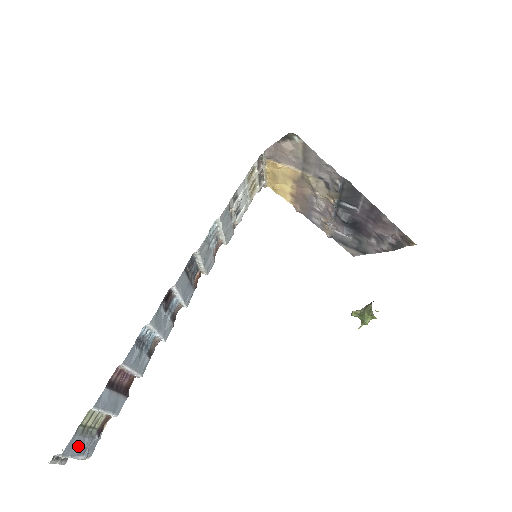
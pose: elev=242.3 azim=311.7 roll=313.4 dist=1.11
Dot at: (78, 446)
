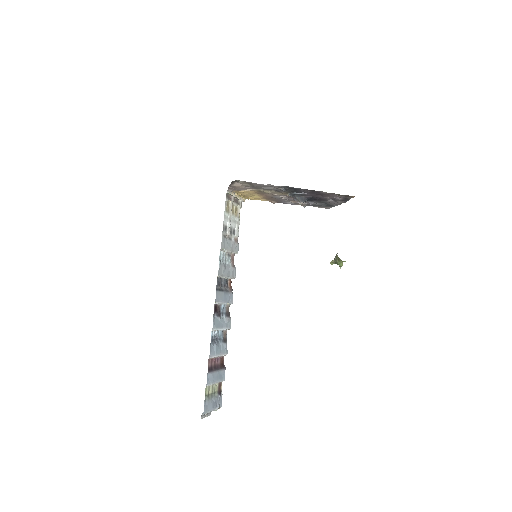
Dot at: (211, 405)
